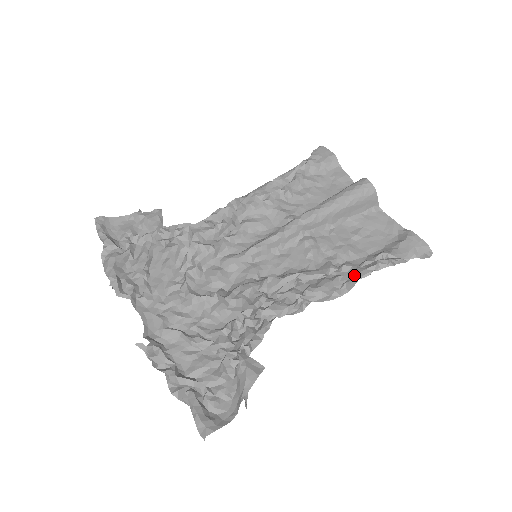
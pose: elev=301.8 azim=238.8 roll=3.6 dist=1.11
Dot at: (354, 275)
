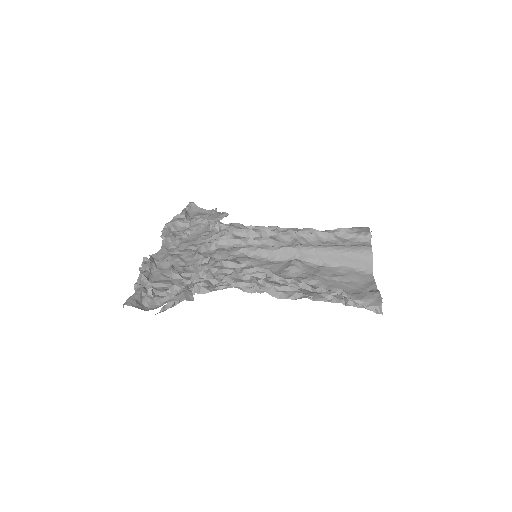
Dot at: (307, 293)
